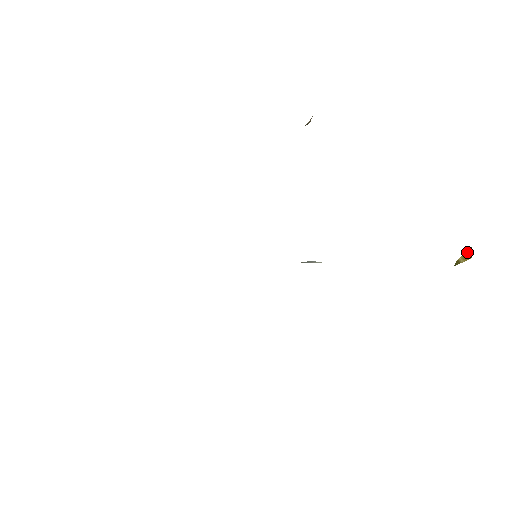
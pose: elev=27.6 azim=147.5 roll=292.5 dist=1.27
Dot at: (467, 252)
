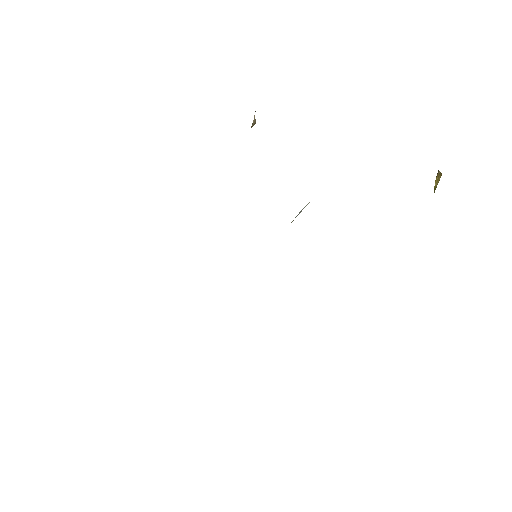
Dot at: (437, 176)
